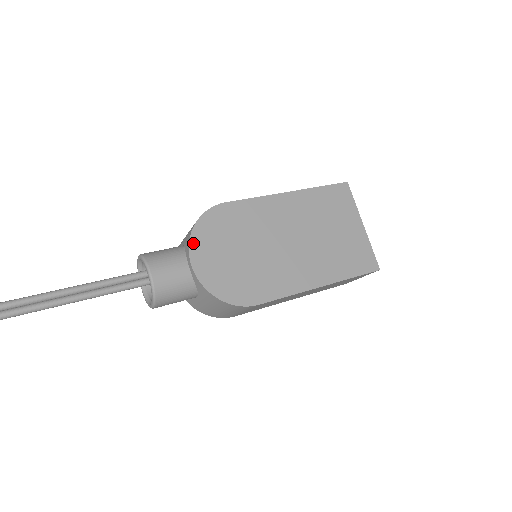
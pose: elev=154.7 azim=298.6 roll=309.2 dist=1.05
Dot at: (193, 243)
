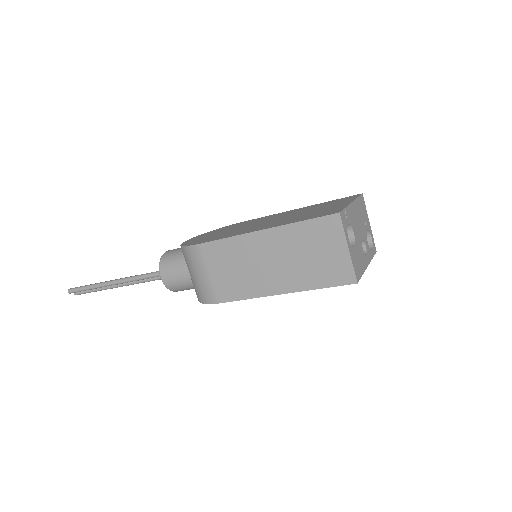
Dot at: (201, 235)
